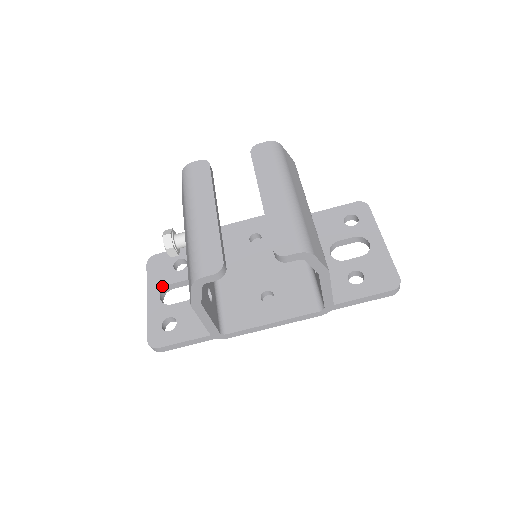
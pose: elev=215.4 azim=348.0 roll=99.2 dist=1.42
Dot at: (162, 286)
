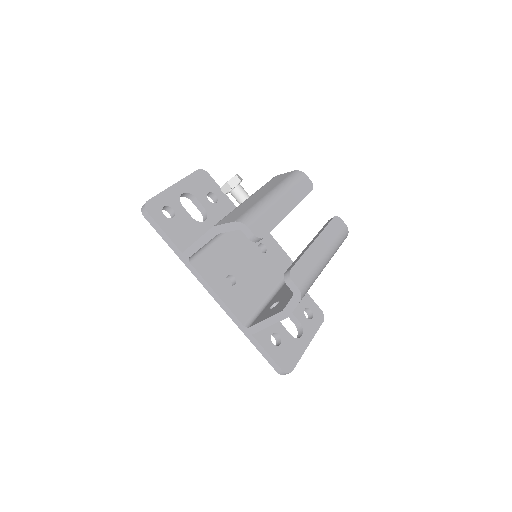
Dot at: (191, 191)
